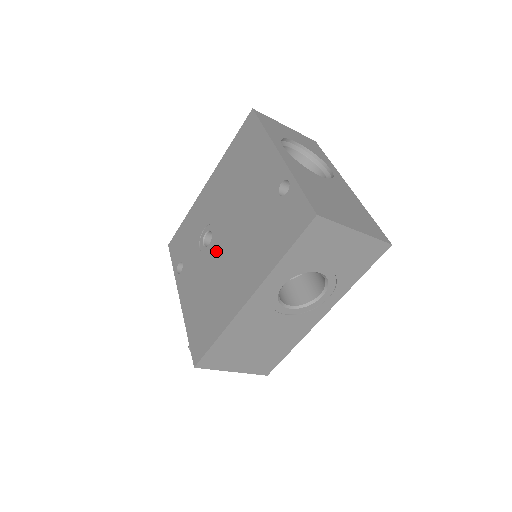
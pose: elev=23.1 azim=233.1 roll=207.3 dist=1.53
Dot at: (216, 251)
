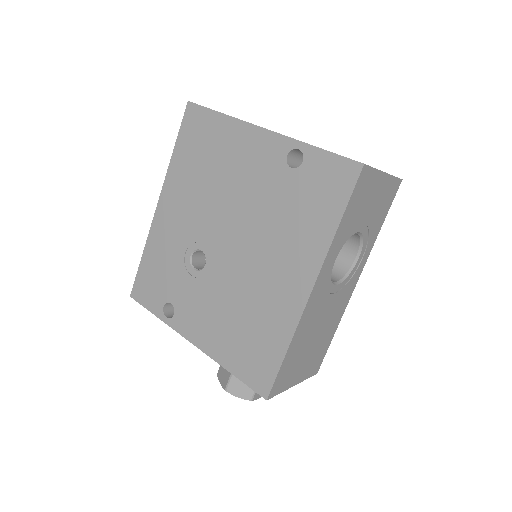
Dot at: (223, 266)
